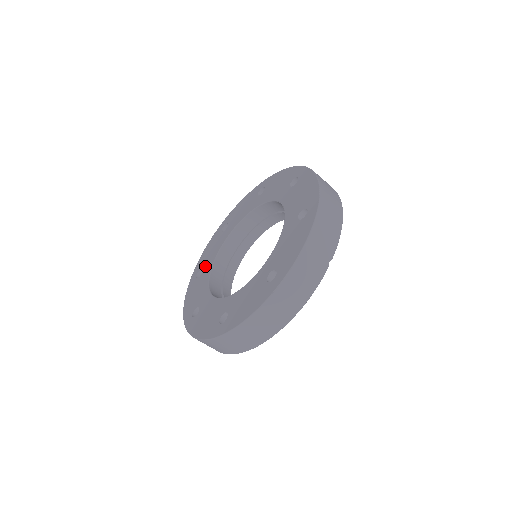
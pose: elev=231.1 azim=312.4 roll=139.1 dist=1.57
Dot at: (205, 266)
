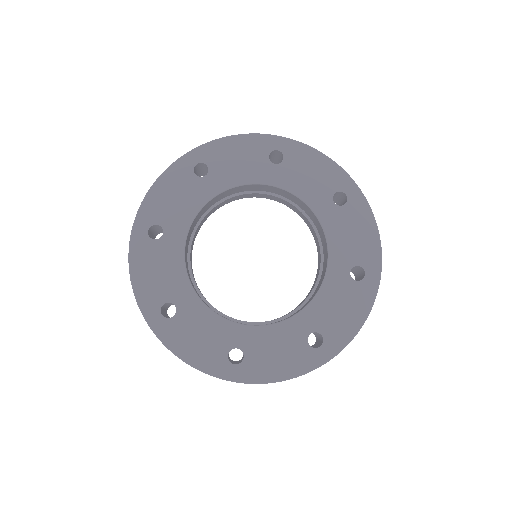
Dot at: (169, 226)
